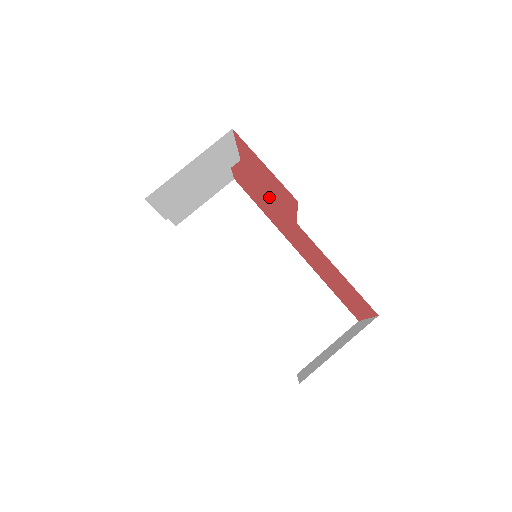
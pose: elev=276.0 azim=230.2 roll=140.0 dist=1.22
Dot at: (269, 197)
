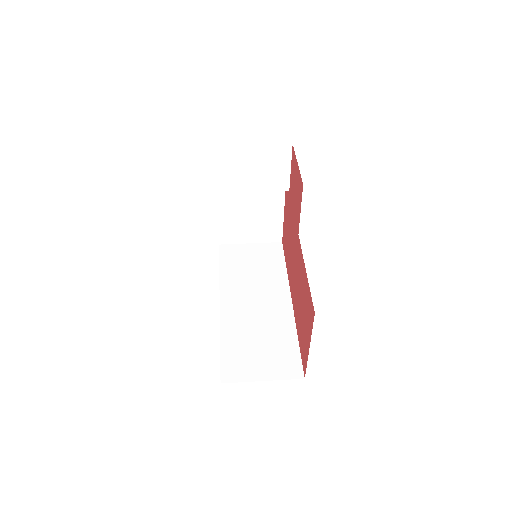
Dot at: (293, 222)
